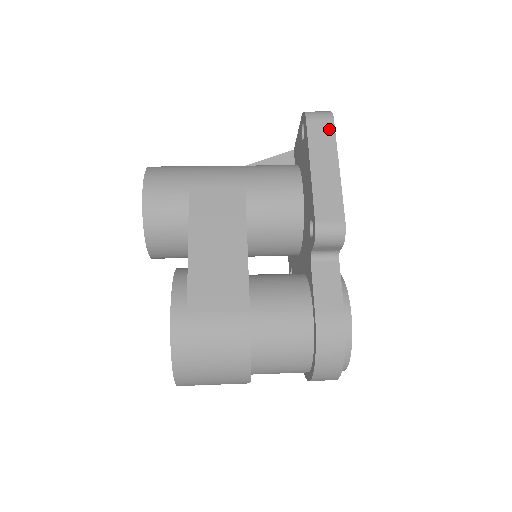
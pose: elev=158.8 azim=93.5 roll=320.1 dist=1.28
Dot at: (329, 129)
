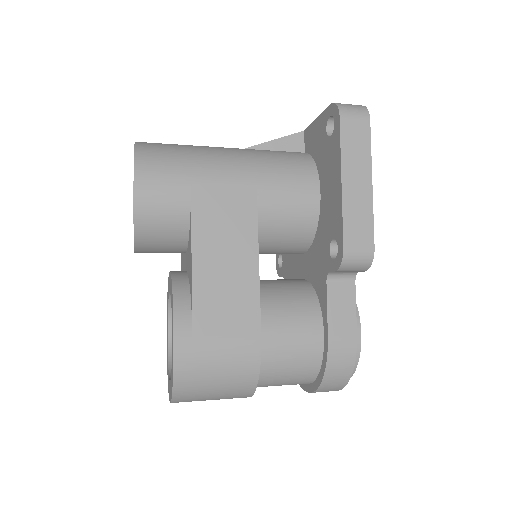
Dot at: (364, 132)
